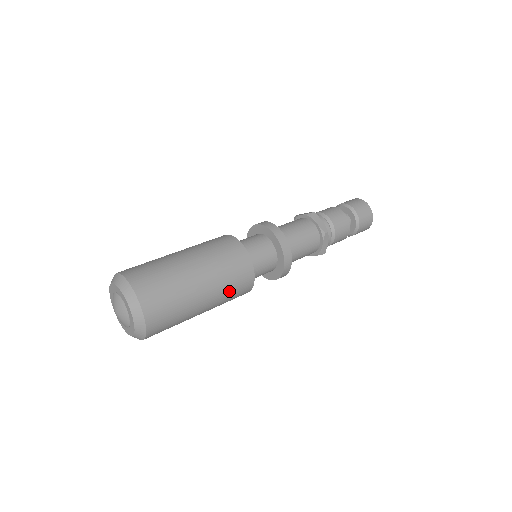
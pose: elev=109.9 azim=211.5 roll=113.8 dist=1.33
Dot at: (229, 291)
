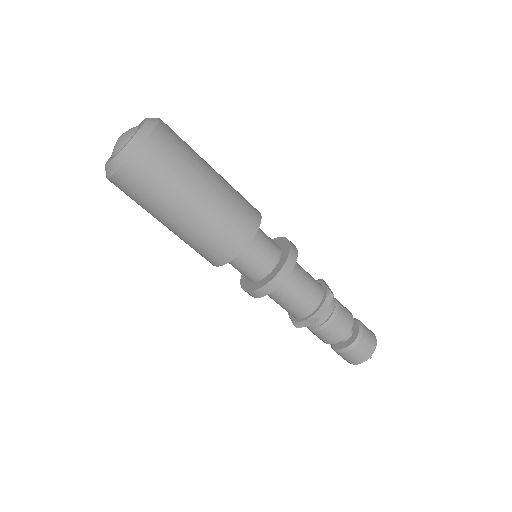
Dot at: (227, 216)
